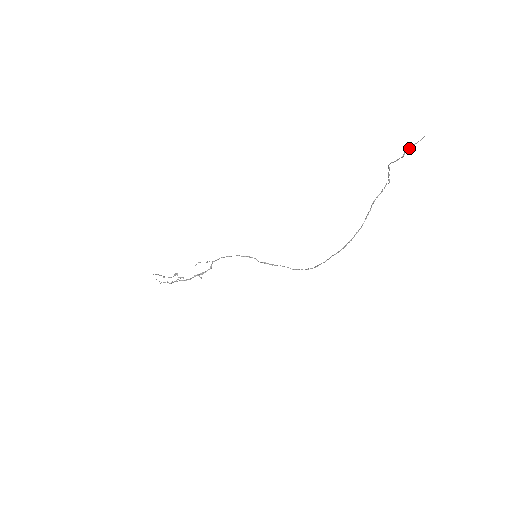
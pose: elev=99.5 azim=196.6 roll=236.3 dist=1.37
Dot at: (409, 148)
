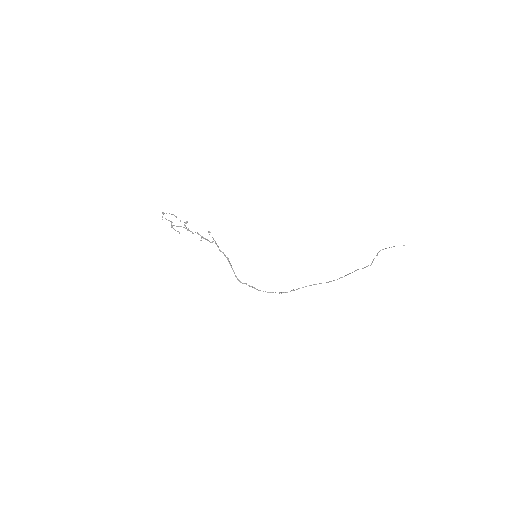
Dot at: occluded
